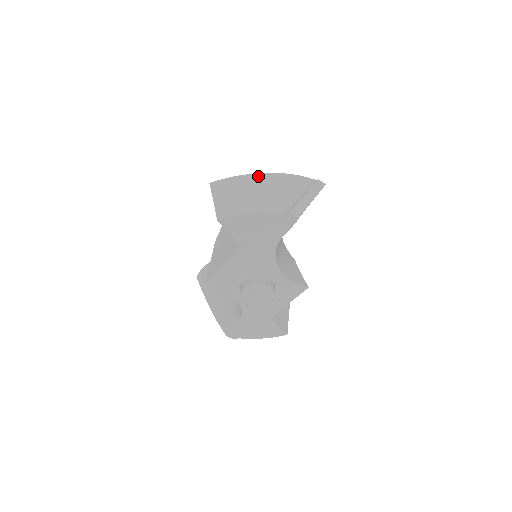
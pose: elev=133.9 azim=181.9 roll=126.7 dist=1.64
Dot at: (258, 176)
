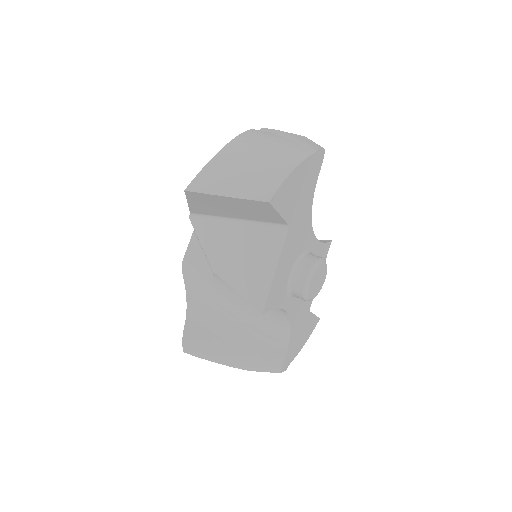
Dot at: (233, 144)
